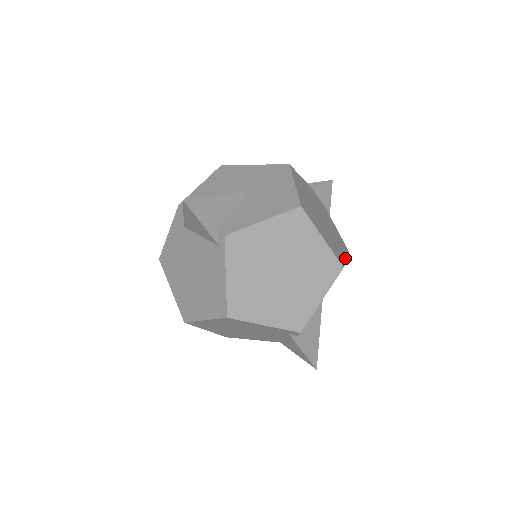
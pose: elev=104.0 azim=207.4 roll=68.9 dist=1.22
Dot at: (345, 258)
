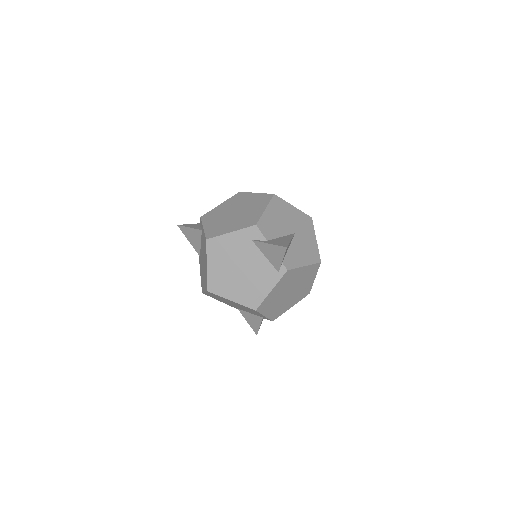
Dot at: occluded
